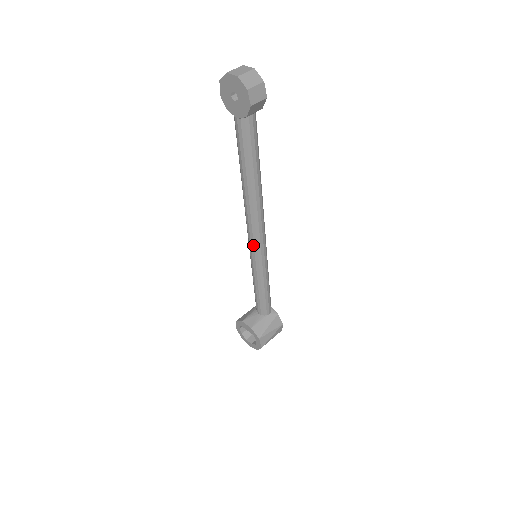
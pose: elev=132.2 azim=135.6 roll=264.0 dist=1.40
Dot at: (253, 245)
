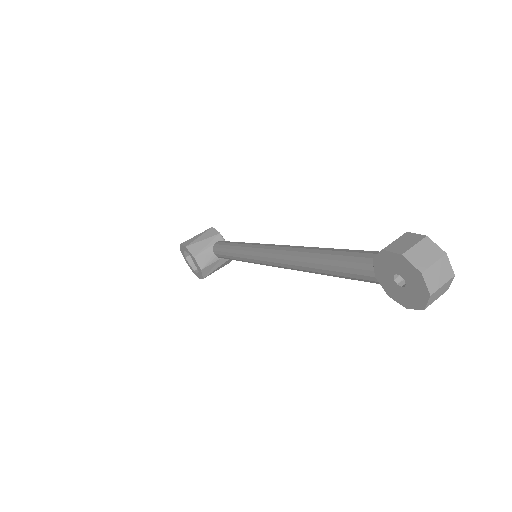
Dot at: (264, 263)
